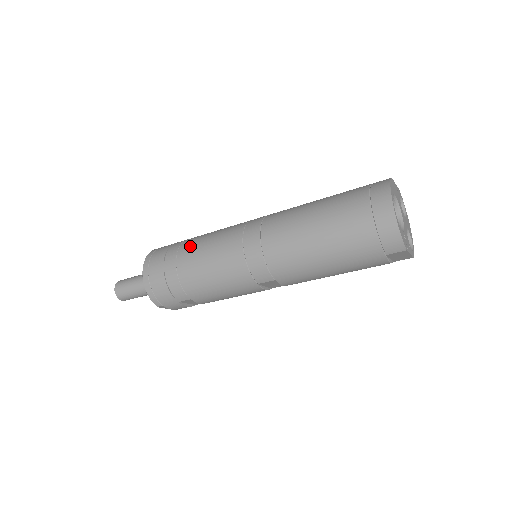
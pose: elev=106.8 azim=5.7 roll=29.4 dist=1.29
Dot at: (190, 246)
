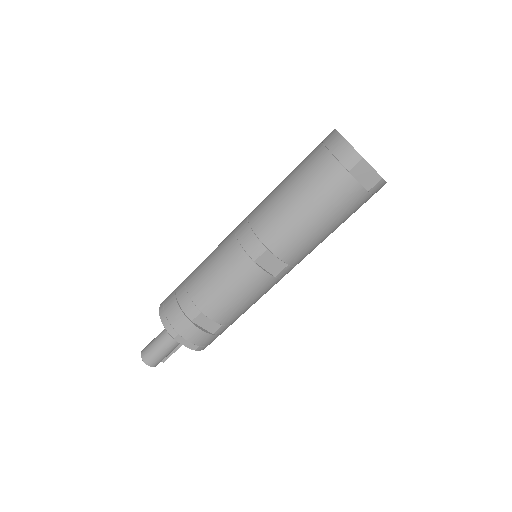
Dot at: occluded
